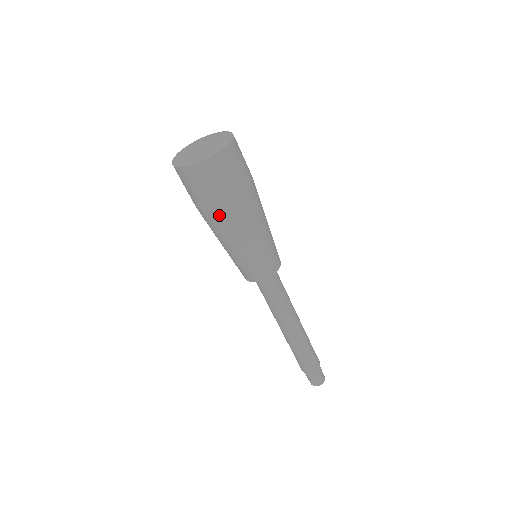
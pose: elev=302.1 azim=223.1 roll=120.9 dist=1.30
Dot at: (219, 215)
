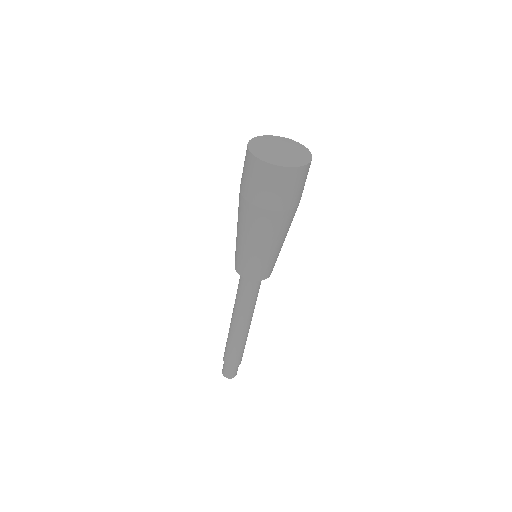
Dot at: (281, 216)
